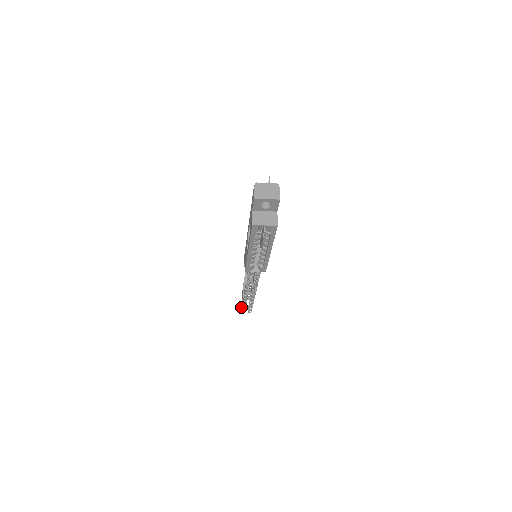
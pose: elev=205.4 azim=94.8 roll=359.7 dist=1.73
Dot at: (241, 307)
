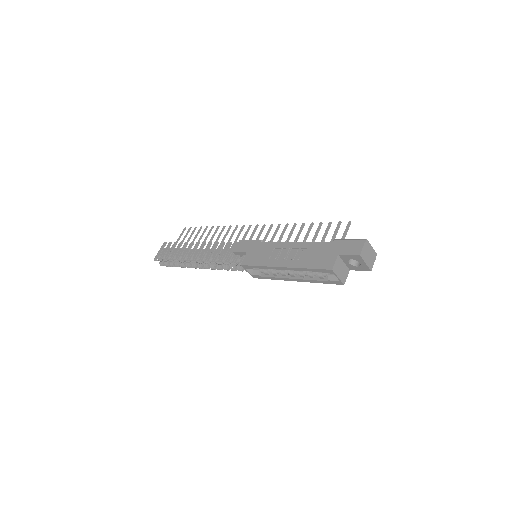
Dot at: (157, 254)
